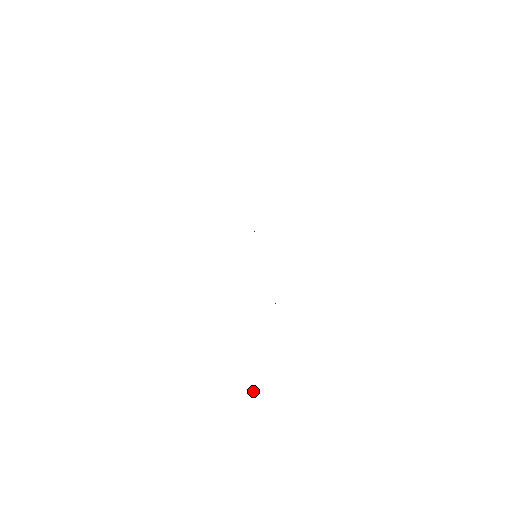
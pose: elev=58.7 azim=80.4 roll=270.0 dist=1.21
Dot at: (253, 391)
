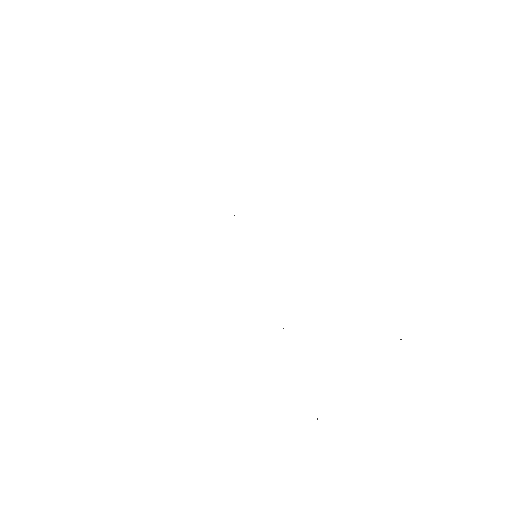
Dot at: (317, 419)
